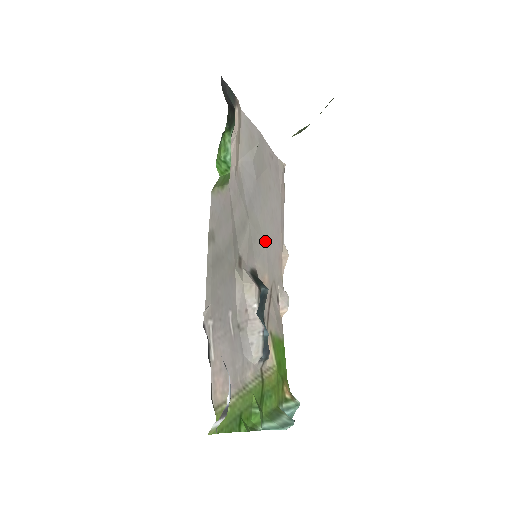
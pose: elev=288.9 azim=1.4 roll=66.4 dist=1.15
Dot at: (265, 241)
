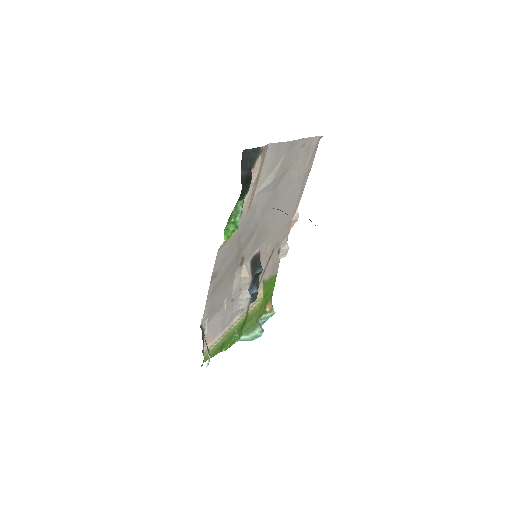
Dot at: (274, 225)
